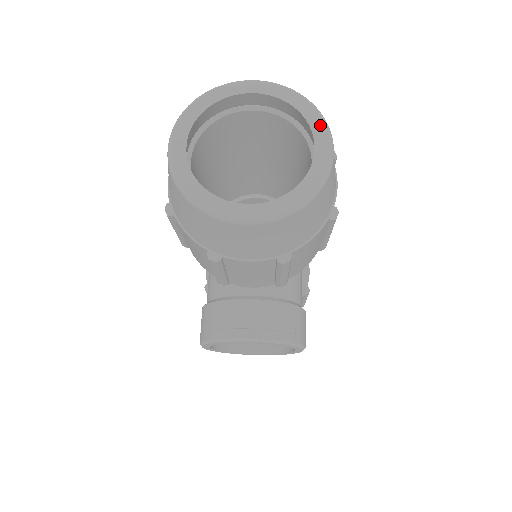
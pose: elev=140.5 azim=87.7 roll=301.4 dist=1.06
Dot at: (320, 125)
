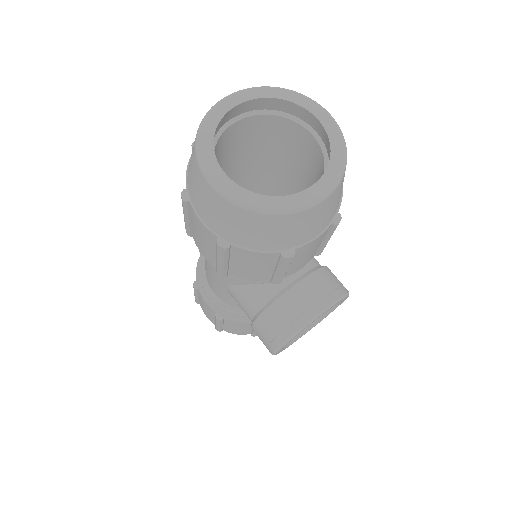
Dot at: (306, 101)
